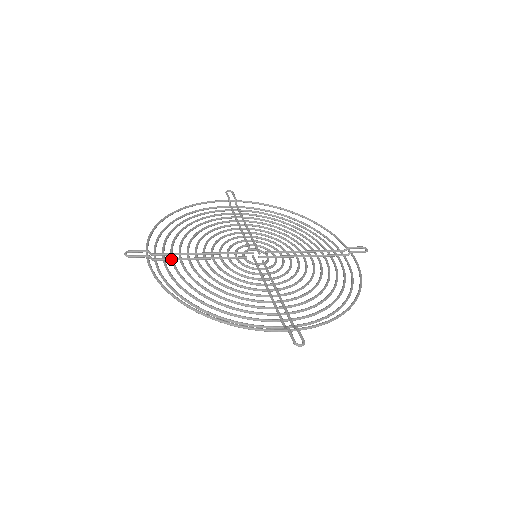
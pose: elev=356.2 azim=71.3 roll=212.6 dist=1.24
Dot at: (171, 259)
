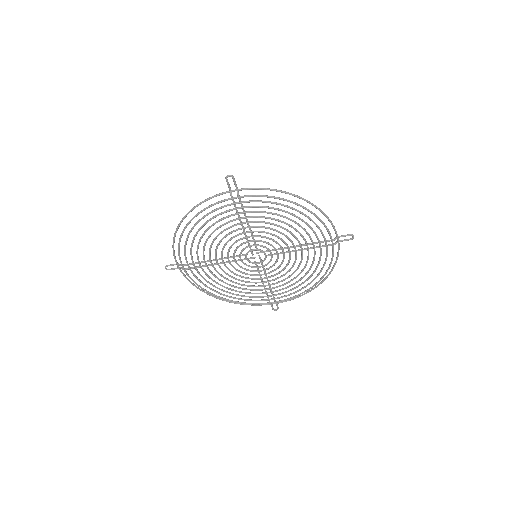
Dot at: (193, 263)
